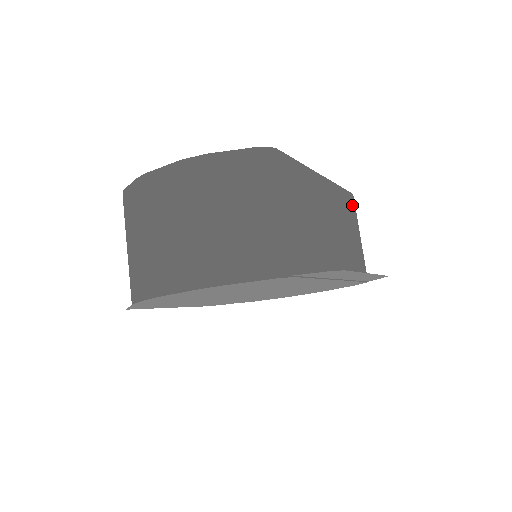
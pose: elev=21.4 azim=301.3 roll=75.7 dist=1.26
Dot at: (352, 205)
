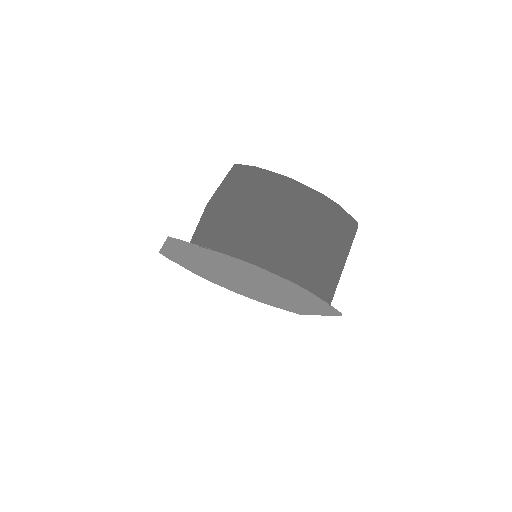
Dot at: occluded
